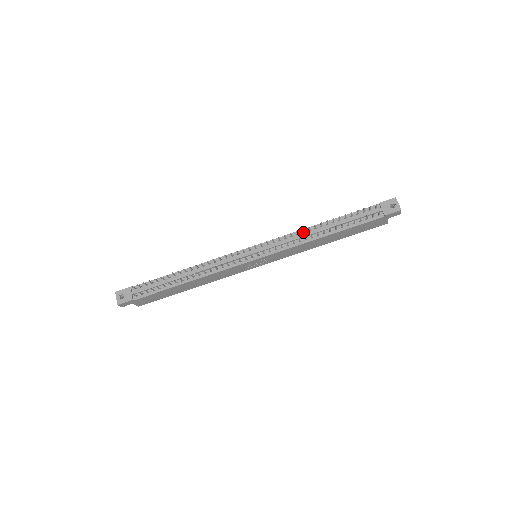
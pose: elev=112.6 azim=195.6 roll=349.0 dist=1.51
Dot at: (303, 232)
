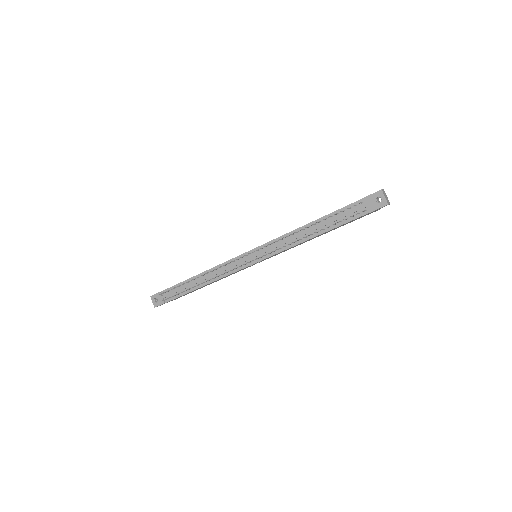
Dot at: (292, 234)
